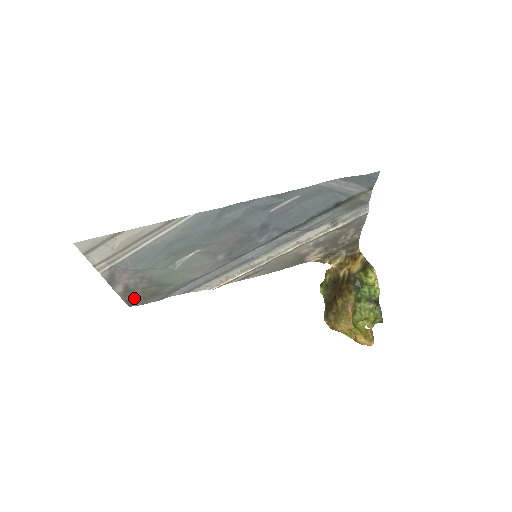
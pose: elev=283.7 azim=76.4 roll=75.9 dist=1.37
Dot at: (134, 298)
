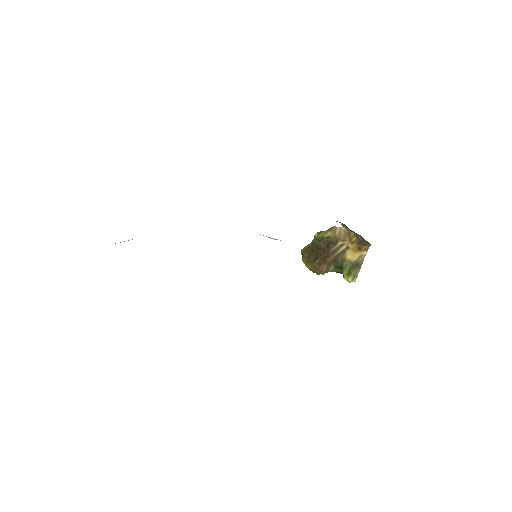
Dot at: occluded
